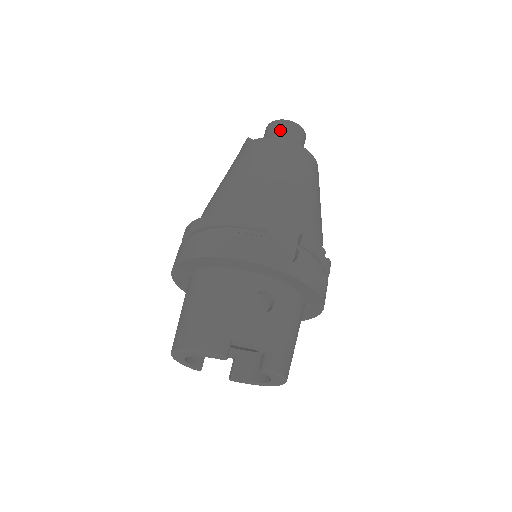
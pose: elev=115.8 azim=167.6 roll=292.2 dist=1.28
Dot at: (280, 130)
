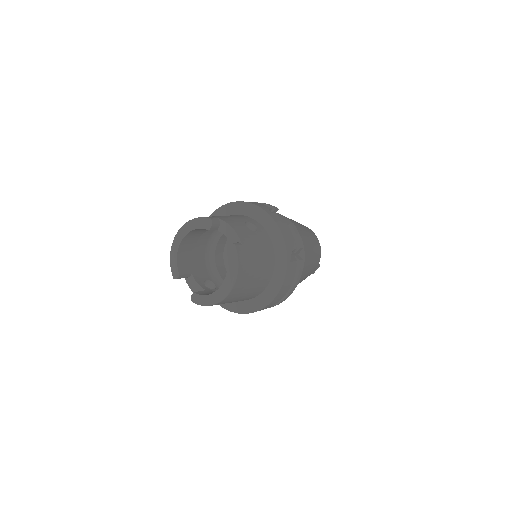
Dot at: occluded
